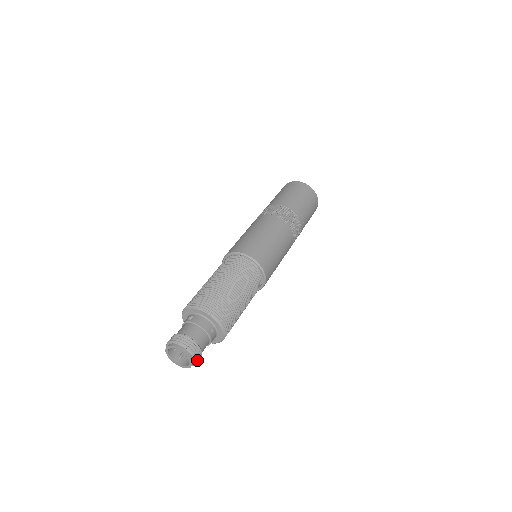
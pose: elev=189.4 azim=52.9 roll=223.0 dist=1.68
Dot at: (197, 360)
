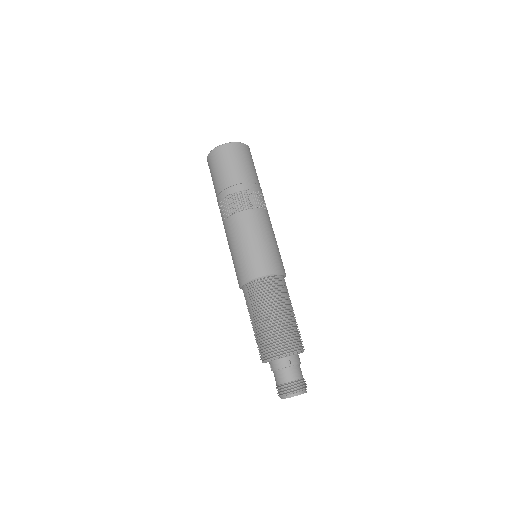
Dot at: occluded
